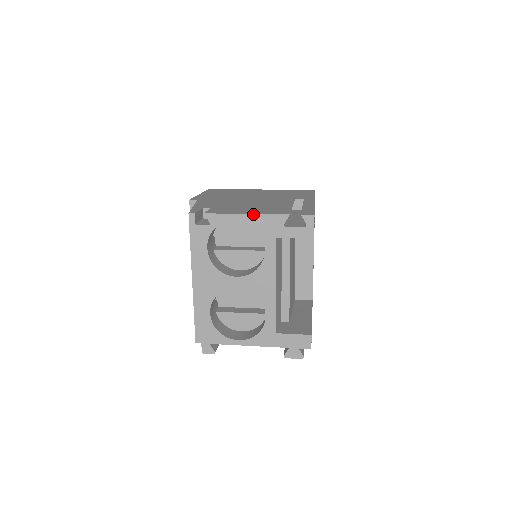
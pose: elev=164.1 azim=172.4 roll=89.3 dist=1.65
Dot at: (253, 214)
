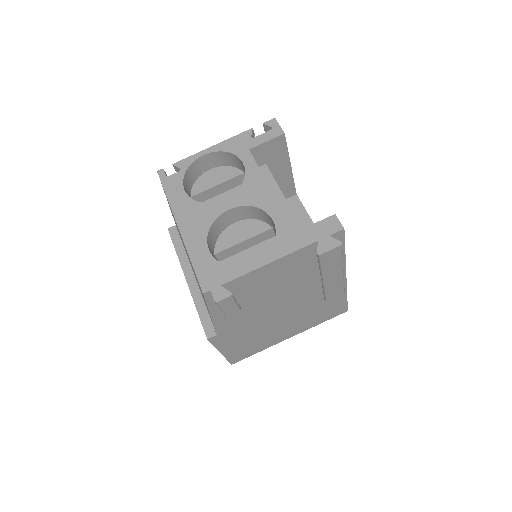
Dot at: (219, 143)
